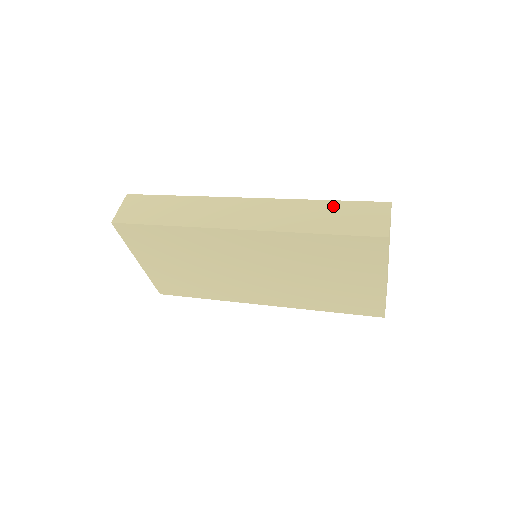
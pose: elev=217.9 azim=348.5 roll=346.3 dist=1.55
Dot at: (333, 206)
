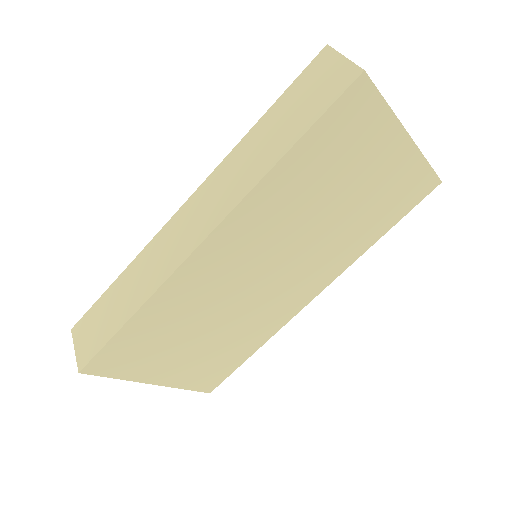
Dot at: (274, 114)
